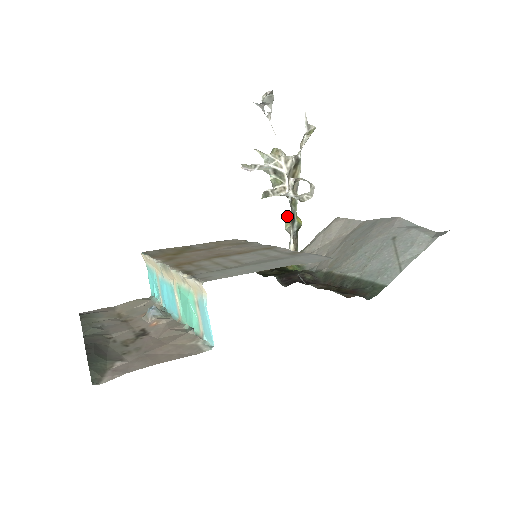
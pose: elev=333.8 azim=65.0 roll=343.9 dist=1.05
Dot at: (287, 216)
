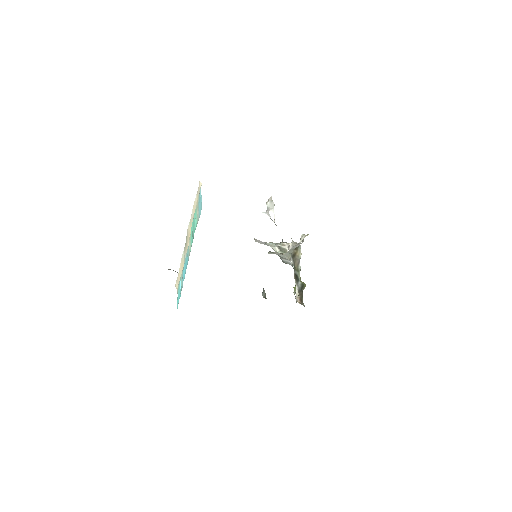
Dot at: (295, 286)
